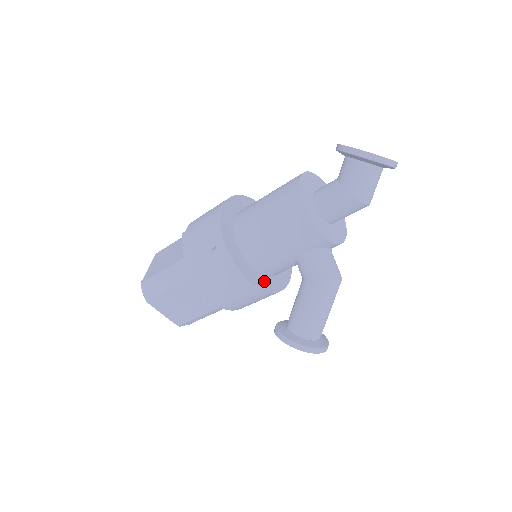
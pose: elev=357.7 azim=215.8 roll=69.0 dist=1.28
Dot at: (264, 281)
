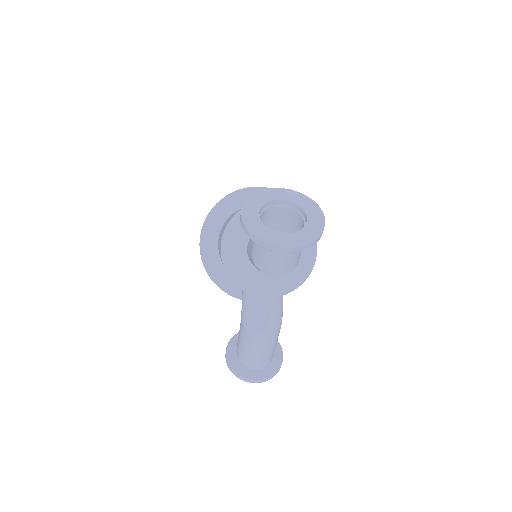
Dot at: occluded
